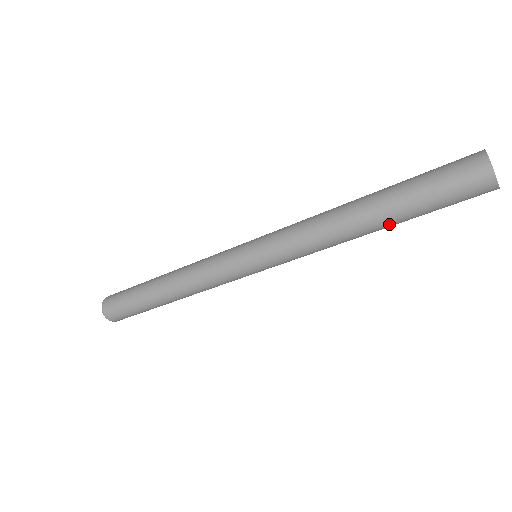
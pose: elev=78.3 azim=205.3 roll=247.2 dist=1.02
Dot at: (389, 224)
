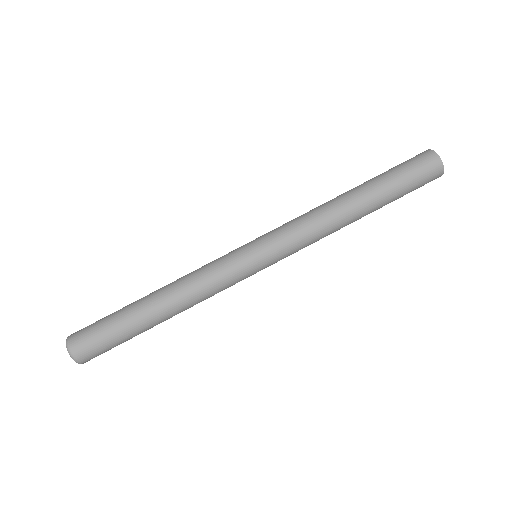
Dot at: occluded
